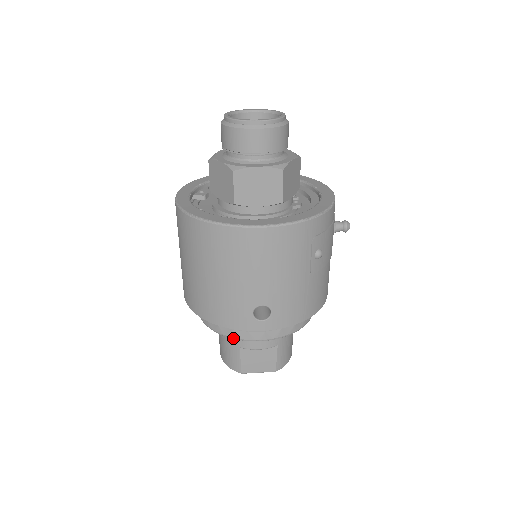
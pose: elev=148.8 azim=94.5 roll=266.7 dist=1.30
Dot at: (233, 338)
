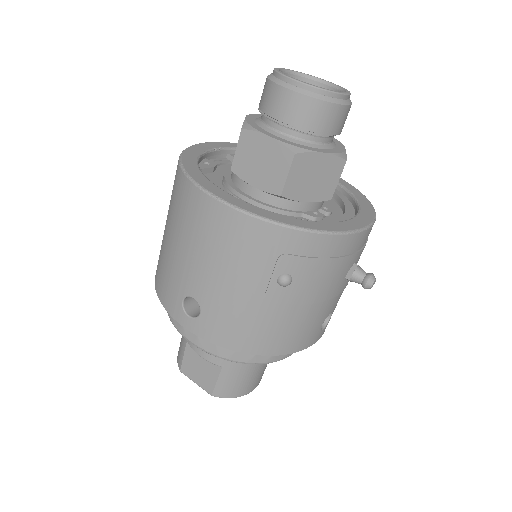
Dot at: (171, 321)
